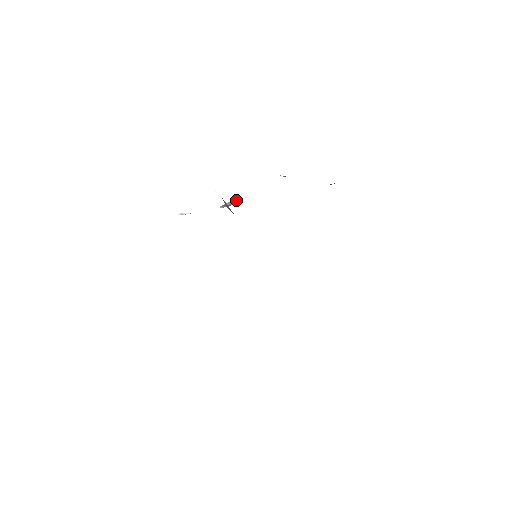
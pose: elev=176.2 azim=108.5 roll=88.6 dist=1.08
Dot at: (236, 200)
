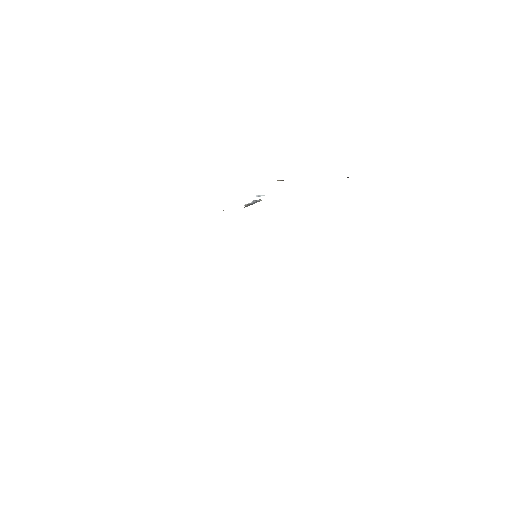
Dot at: (248, 203)
